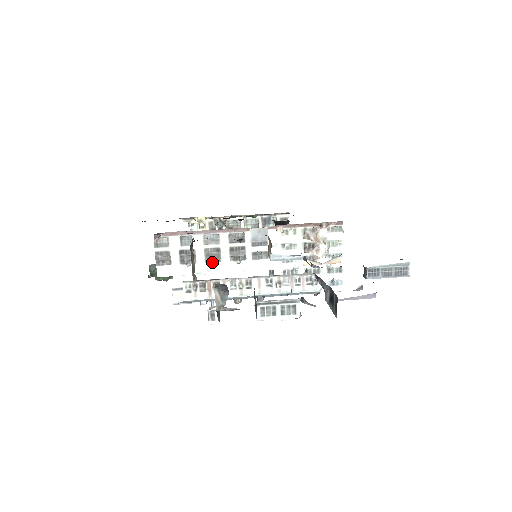
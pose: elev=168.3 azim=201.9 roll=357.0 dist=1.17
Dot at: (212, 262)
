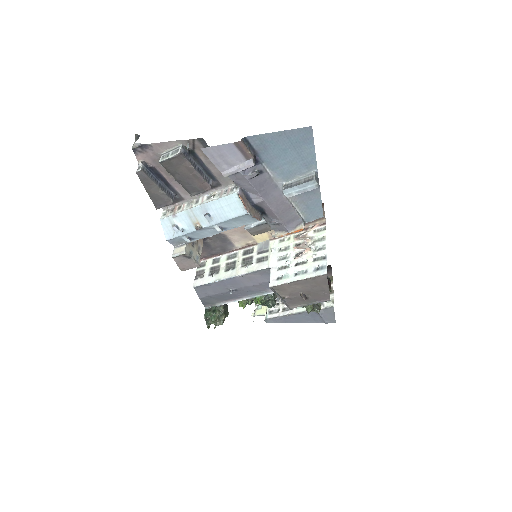
Dot at: (229, 271)
